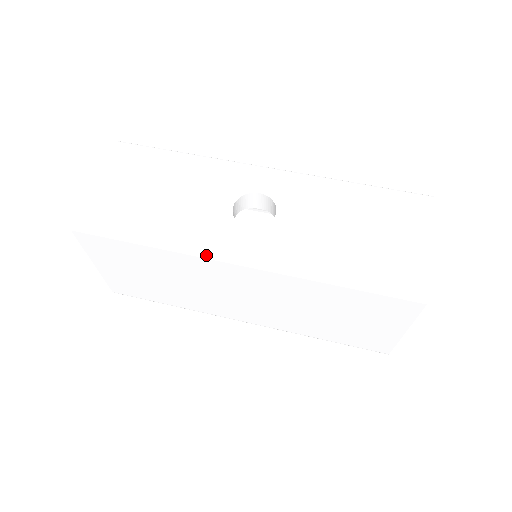
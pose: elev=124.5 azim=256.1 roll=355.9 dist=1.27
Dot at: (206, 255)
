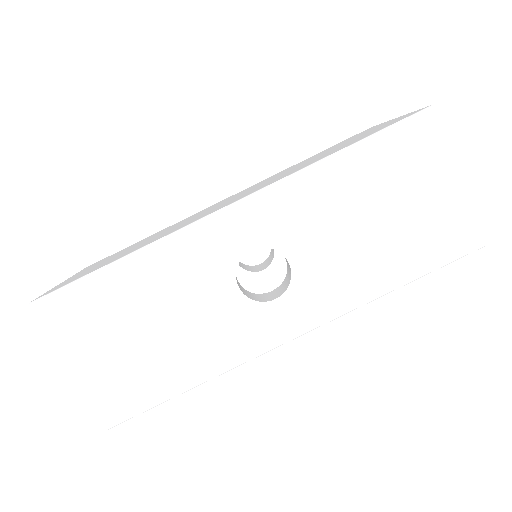
Dot at: occluded
